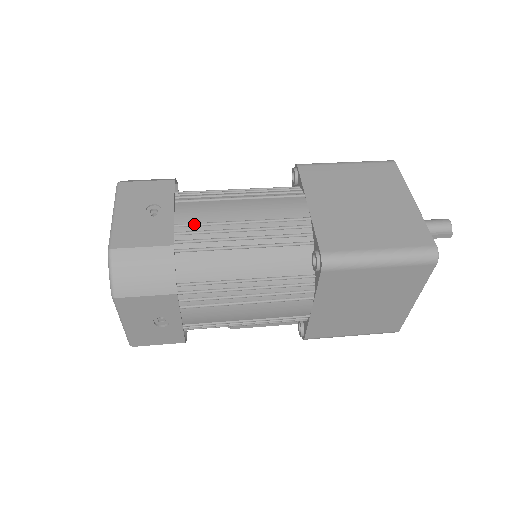
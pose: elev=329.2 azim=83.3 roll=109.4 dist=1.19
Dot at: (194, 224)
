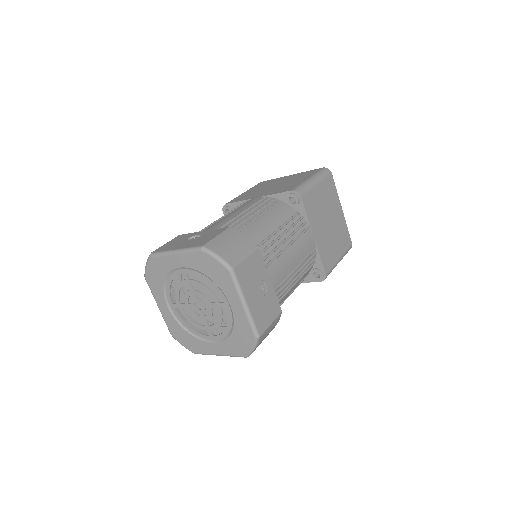
Dot at: (280, 285)
